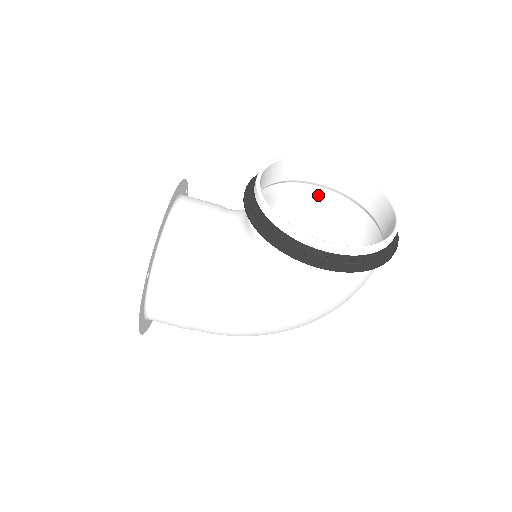
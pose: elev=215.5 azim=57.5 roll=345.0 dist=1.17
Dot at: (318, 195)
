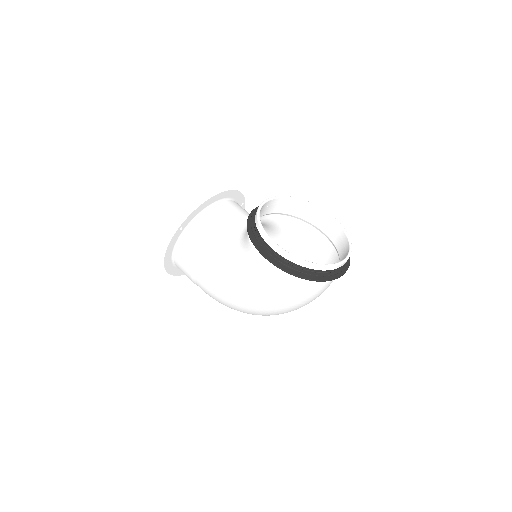
Dot at: (319, 238)
